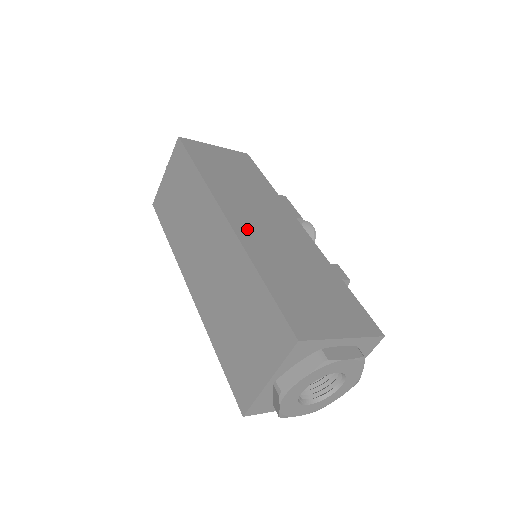
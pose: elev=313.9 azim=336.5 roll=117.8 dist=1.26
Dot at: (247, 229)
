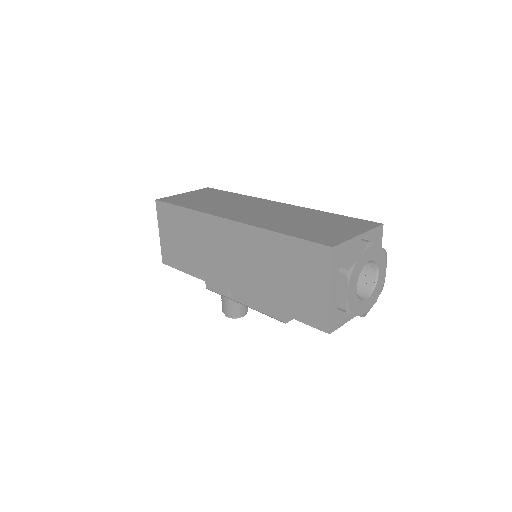
Dot at: occluded
